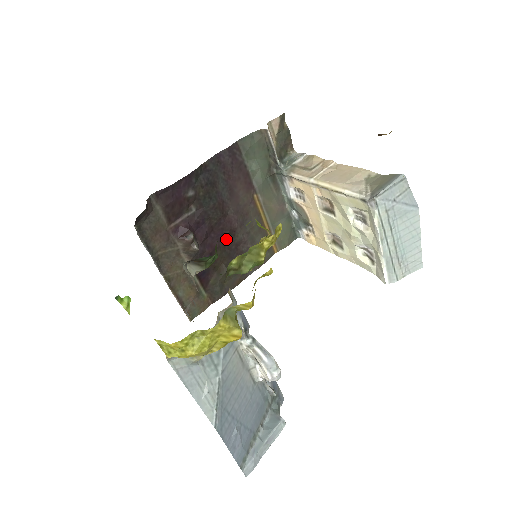
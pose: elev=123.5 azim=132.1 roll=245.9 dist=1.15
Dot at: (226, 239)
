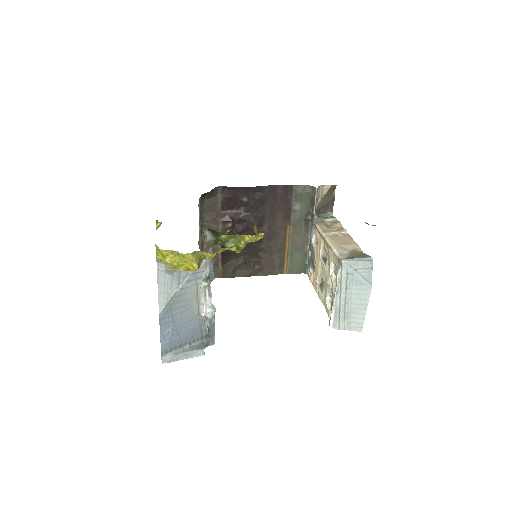
Dot at: (253, 242)
